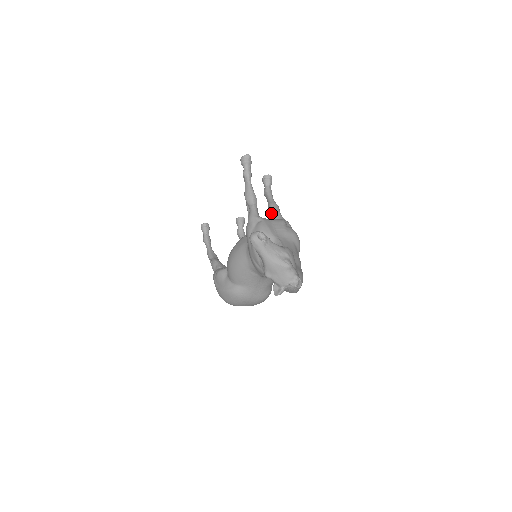
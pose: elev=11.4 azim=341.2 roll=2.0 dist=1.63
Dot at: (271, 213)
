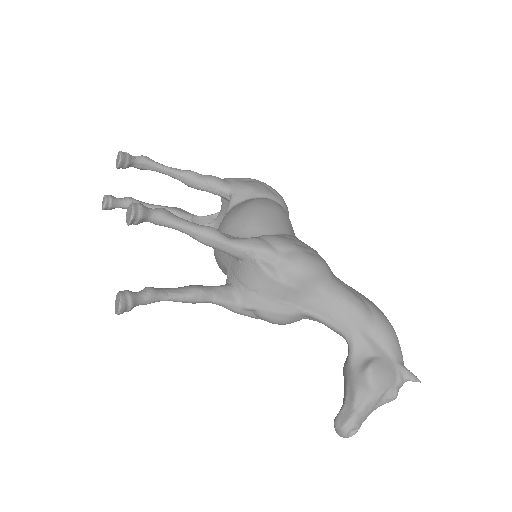
Dot at: occluded
